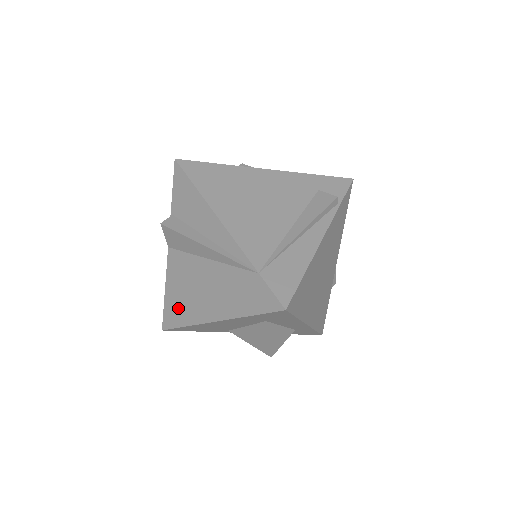
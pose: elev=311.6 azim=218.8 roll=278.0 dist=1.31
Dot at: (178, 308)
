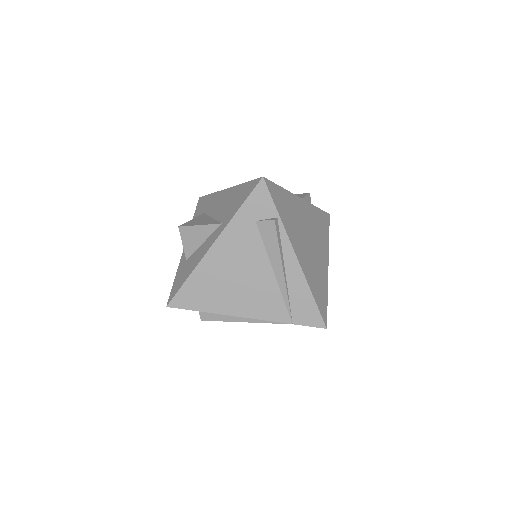
Dot at: occluded
